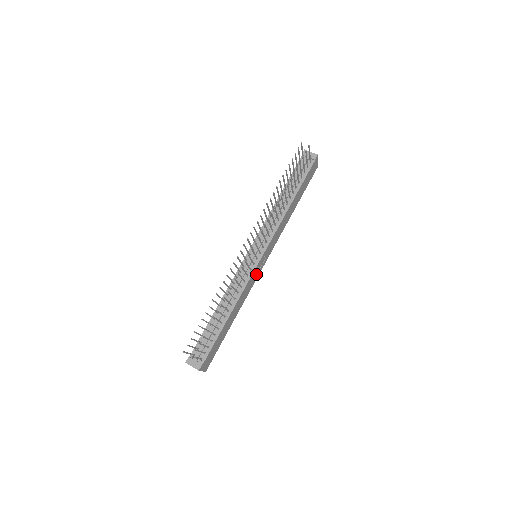
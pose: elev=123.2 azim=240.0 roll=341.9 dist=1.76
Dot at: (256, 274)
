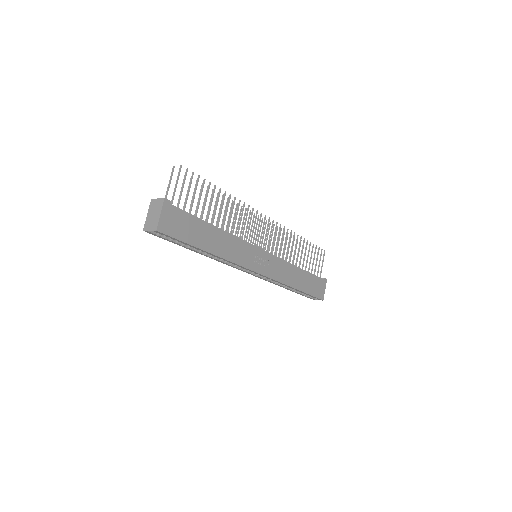
Dot at: (250, 259)
